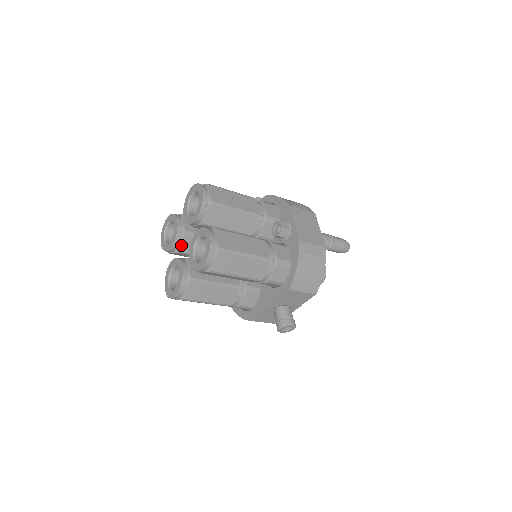
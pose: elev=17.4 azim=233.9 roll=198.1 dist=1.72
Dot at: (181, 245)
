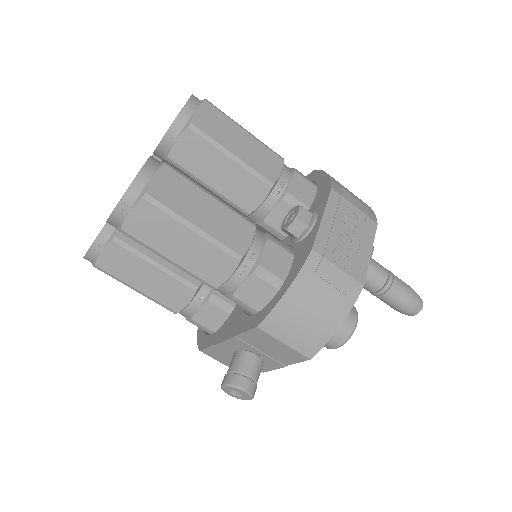
Dot at: occluded
